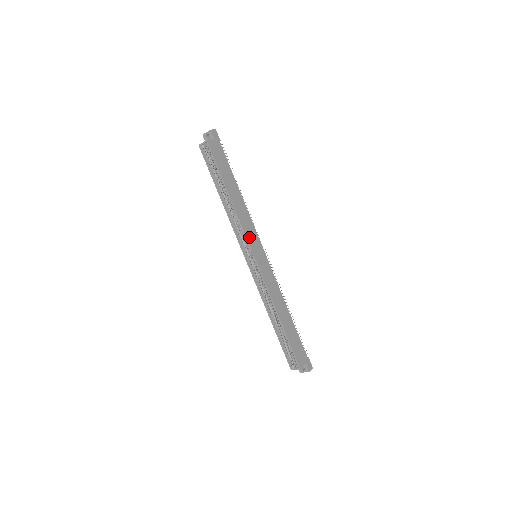
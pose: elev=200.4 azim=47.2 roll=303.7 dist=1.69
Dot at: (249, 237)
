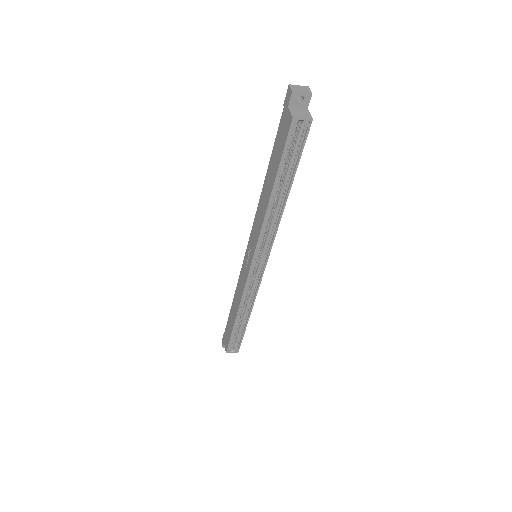
Dot at: (271, 242)
